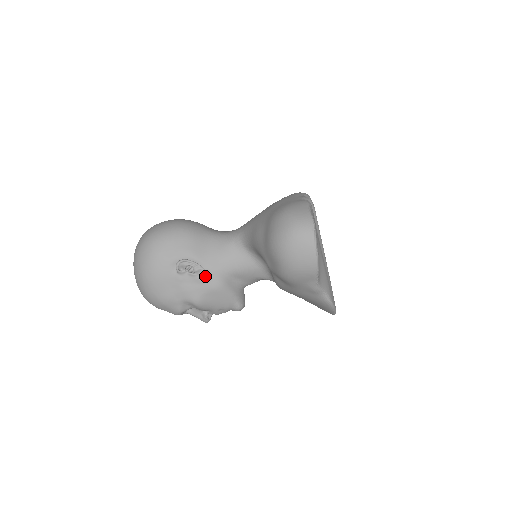
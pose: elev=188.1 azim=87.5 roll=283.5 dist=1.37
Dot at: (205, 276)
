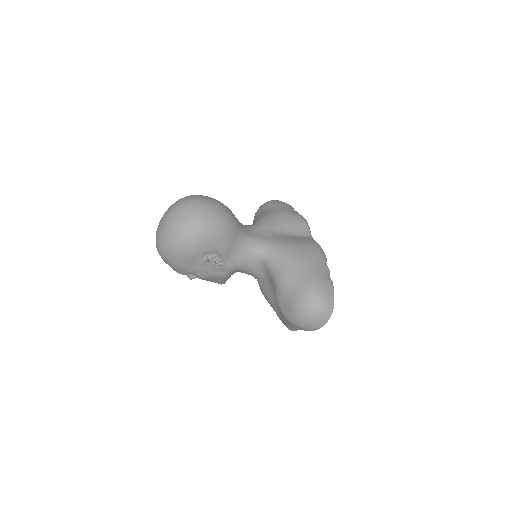
Dot at: (222, 268)
